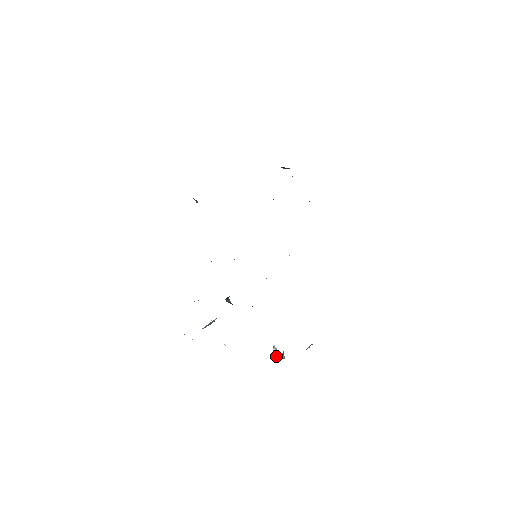
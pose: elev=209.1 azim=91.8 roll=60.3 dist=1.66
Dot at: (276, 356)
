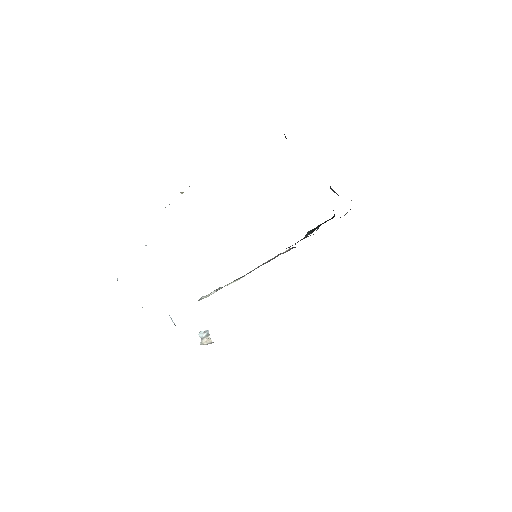
Dot at: (205, 340)
